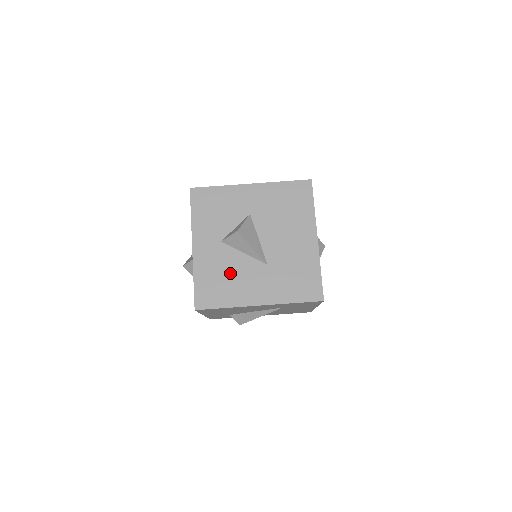
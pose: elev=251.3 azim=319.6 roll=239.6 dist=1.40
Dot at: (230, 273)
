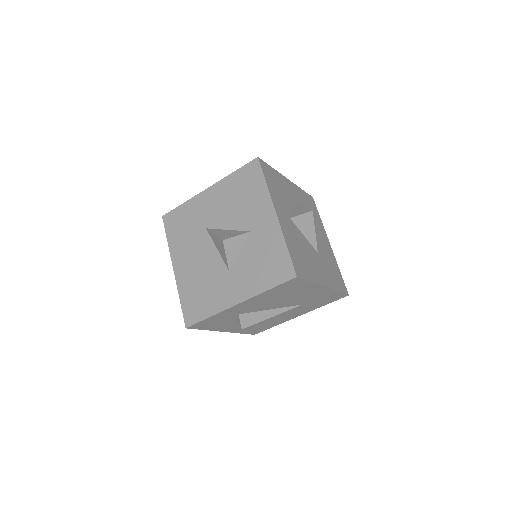
Dot at: (304, 250)
